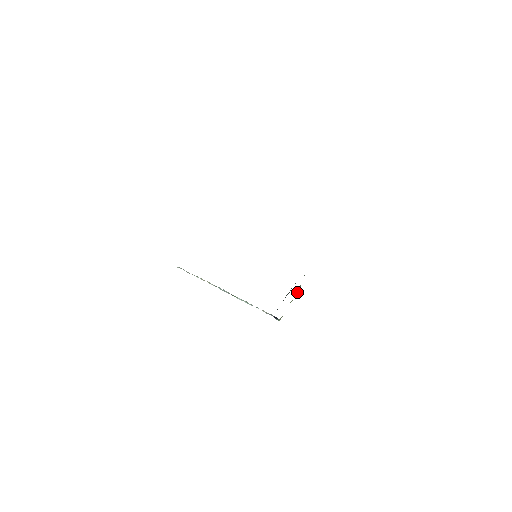
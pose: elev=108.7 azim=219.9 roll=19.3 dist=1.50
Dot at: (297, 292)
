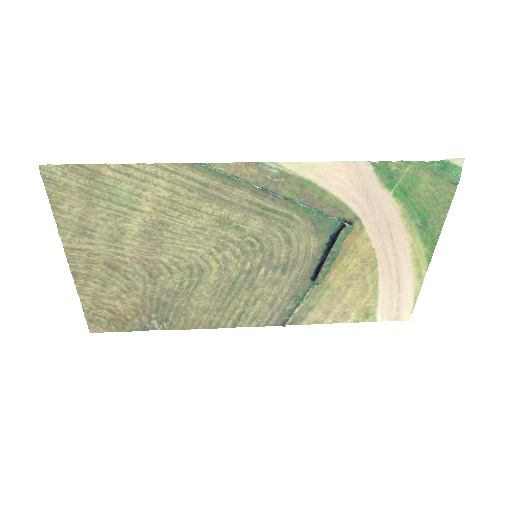
Dot at: (330, 268)
